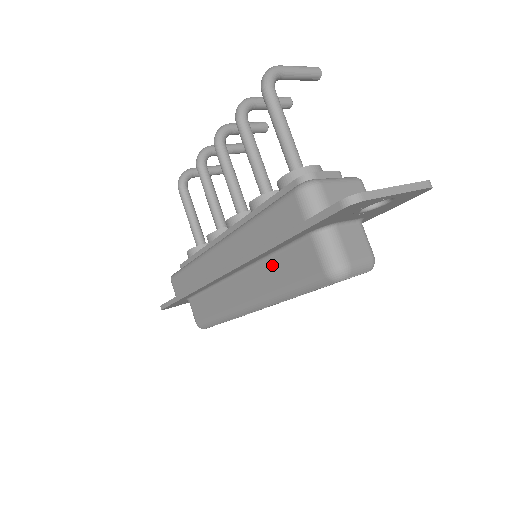
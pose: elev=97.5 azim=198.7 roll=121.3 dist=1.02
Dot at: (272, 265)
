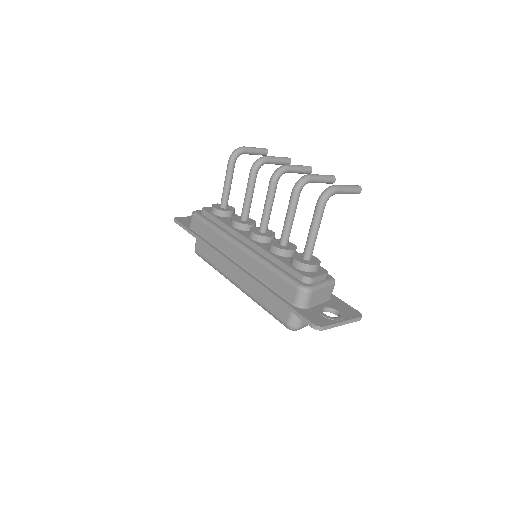
Dot at: occluded
